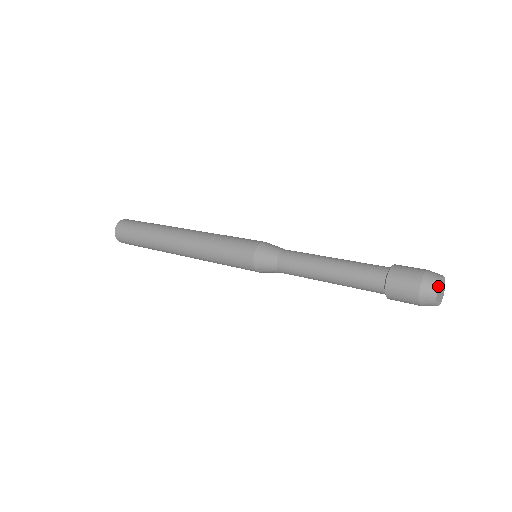
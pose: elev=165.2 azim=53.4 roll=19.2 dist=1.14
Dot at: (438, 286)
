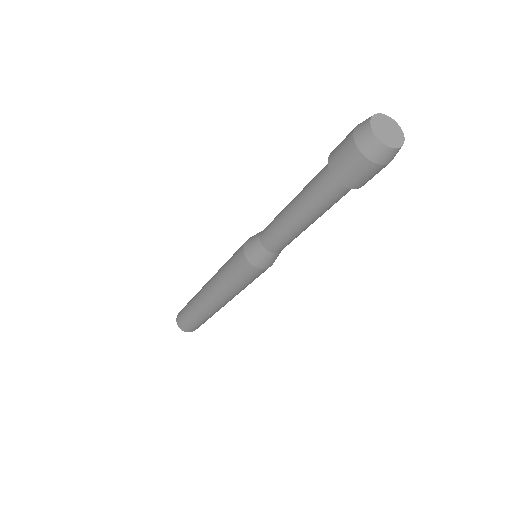
Dot at: (378, 114)
